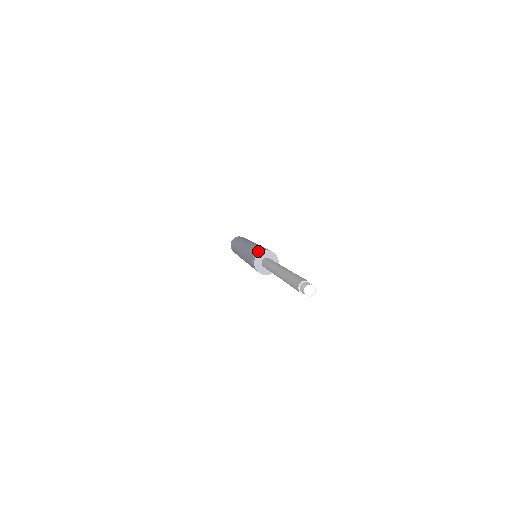
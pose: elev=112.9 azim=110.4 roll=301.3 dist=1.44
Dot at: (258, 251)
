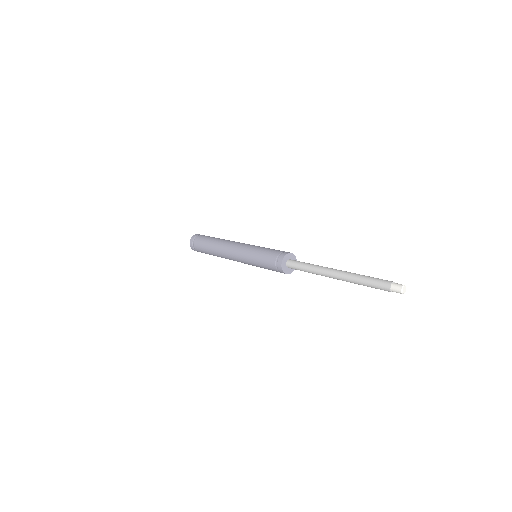
Dot at: (281, 253)
